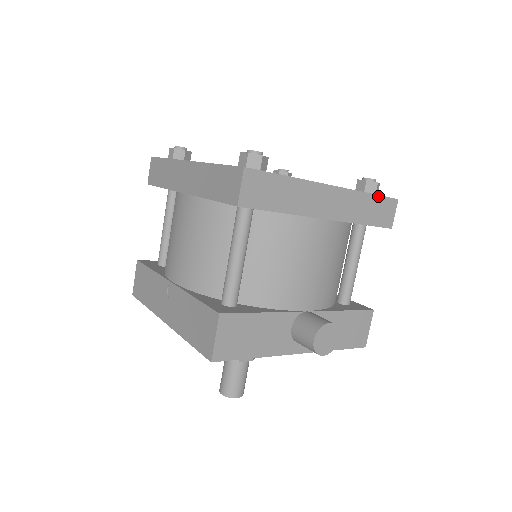
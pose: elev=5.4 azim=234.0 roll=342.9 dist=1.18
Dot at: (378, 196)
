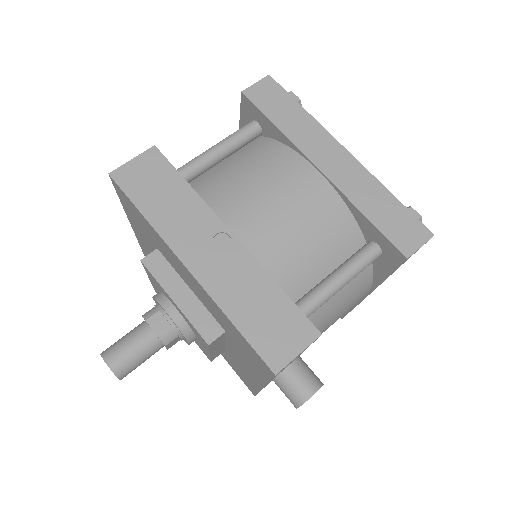
Dot at: occluded
